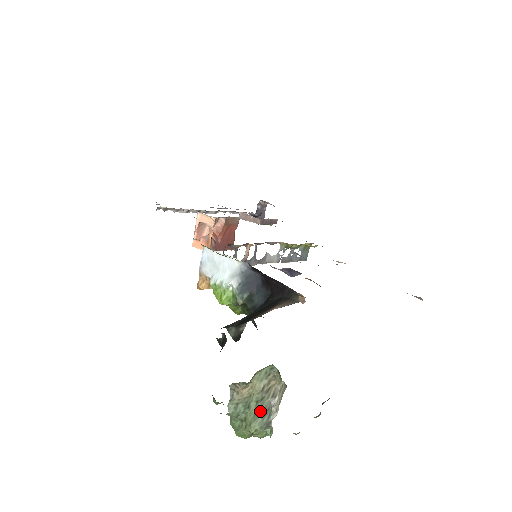
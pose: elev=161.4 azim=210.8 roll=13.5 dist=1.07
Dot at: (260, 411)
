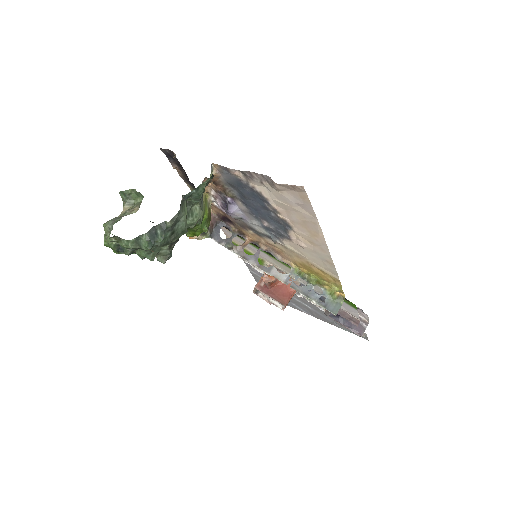
Dot at: (117, 217)
